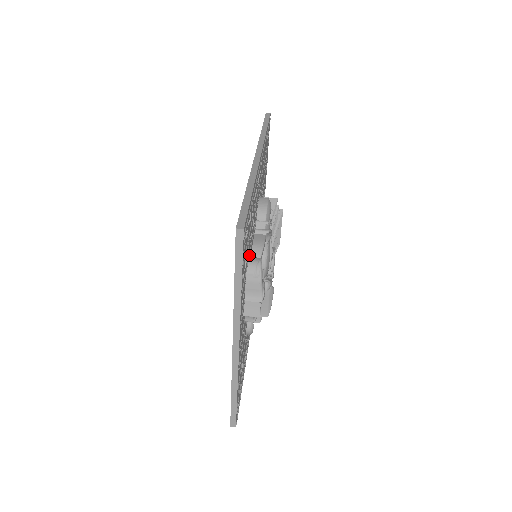
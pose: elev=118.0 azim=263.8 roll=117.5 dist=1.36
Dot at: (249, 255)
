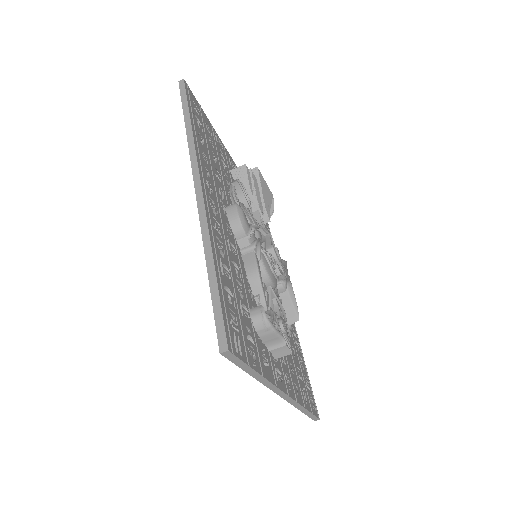
Dot at: (249, 308)
